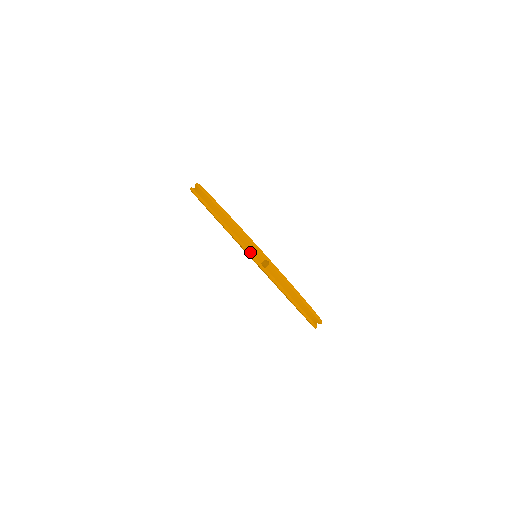
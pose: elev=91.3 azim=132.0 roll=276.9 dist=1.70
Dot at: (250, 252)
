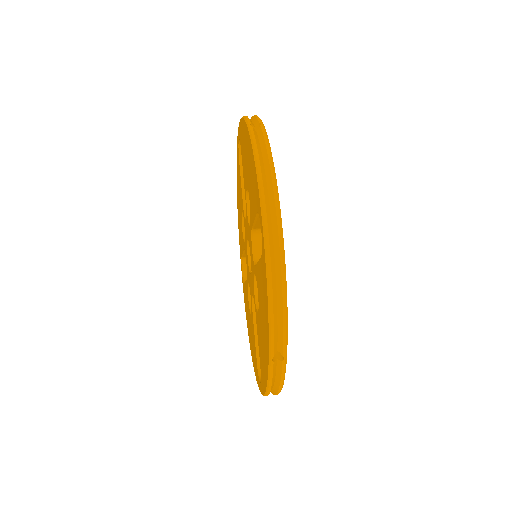
Dot at: (248, 118)
